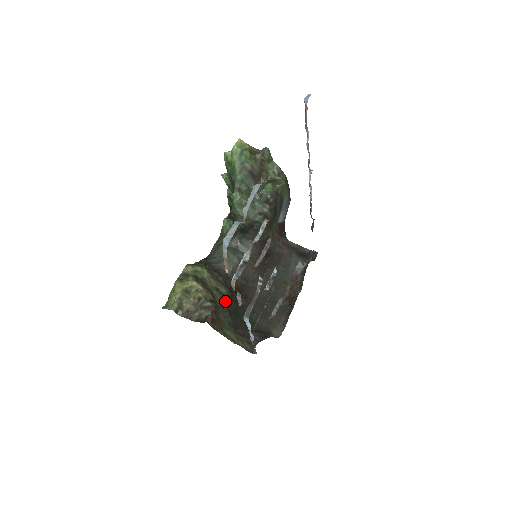
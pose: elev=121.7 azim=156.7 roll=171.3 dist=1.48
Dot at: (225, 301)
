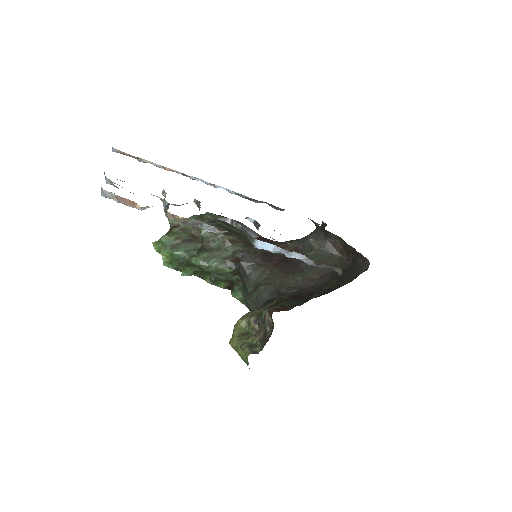
Dot at: (283, 301)
